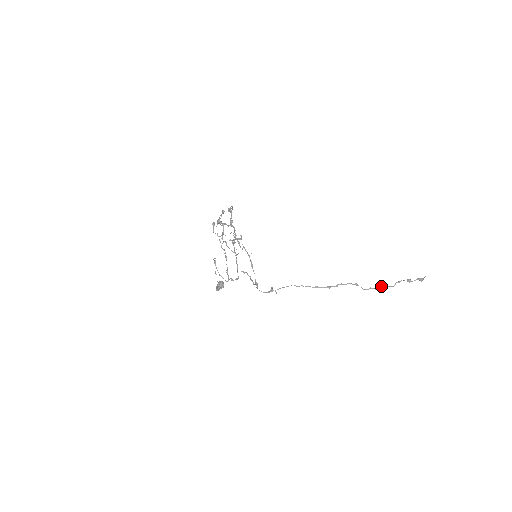
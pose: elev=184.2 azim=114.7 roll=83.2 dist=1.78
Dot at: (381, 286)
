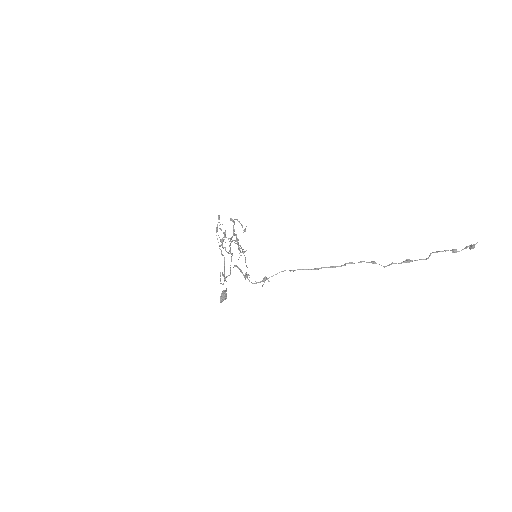
Dot at: (408, 259)
